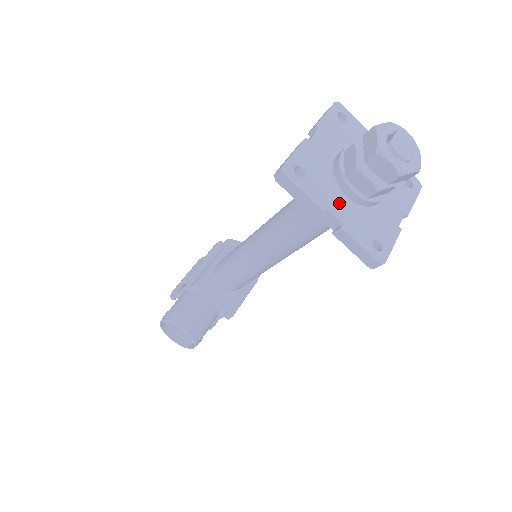
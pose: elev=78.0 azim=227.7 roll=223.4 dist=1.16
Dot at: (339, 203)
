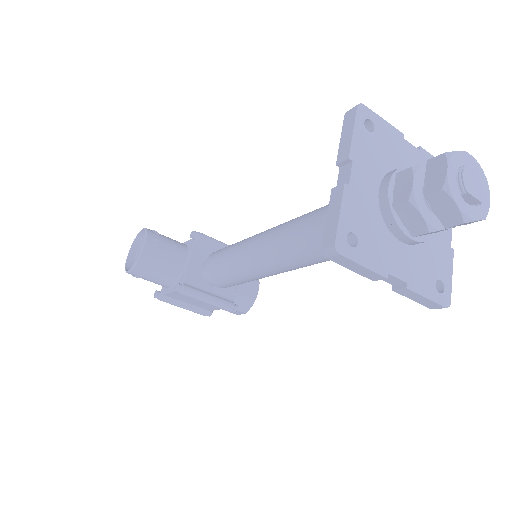
Dot at: (367, 179)
